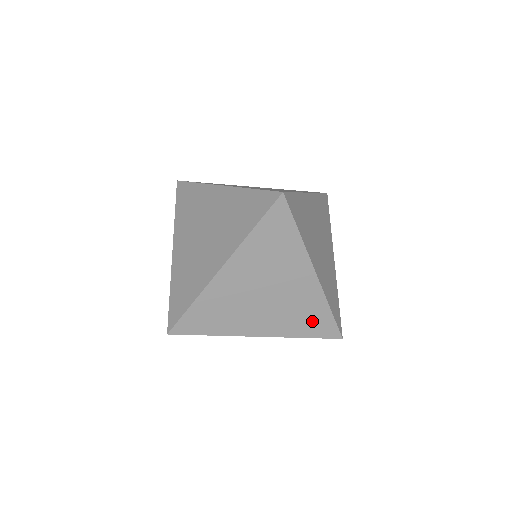
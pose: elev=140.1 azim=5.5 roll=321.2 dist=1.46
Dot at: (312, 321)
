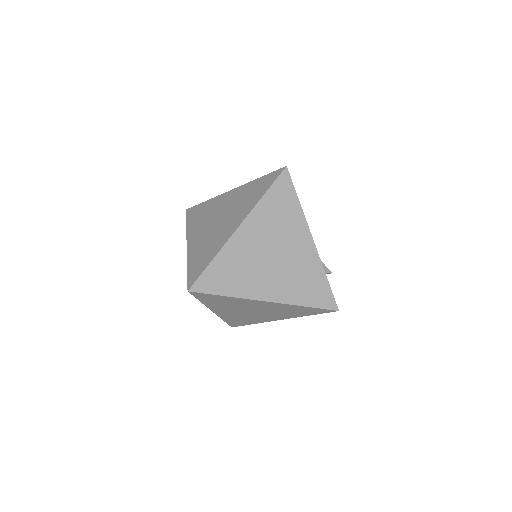
Dot at: (302, 311)
